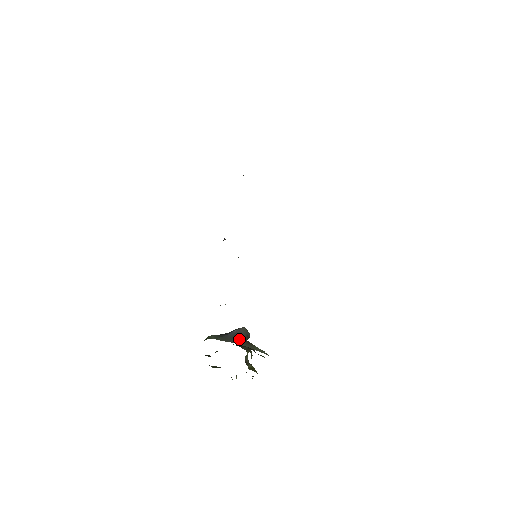
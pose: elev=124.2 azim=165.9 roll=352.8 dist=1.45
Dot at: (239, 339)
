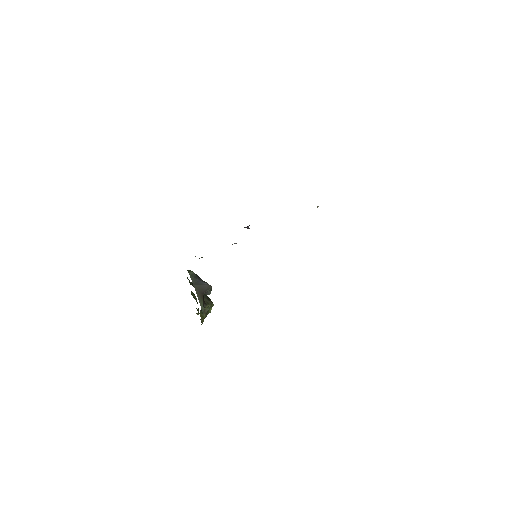
Dot at: (200, 288)
